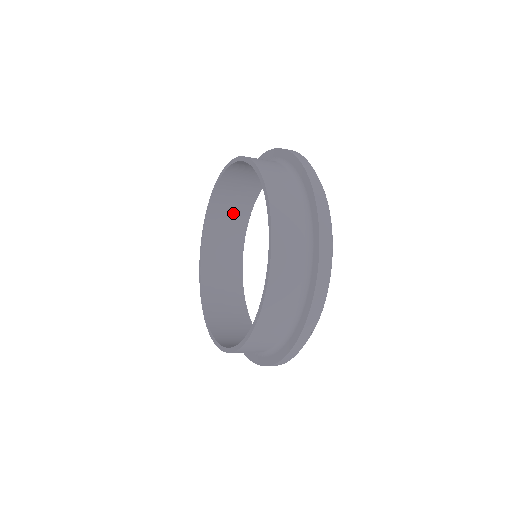
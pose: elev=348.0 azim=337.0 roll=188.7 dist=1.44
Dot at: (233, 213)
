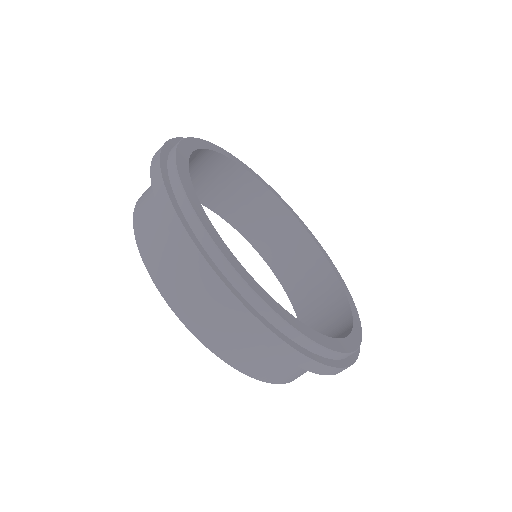
Dot at: (216, 177)
